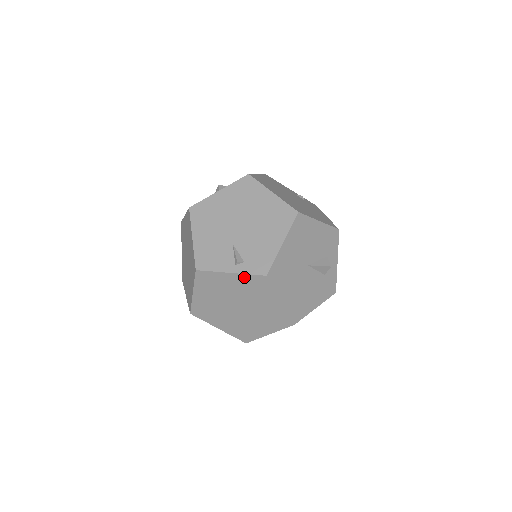
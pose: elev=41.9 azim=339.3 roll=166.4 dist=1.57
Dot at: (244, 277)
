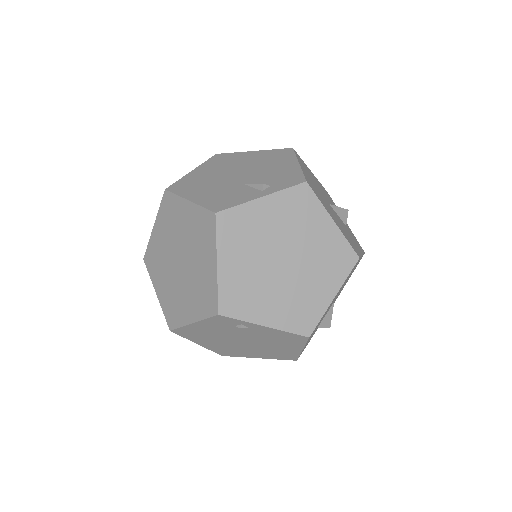
Dot at: (280, 197)
